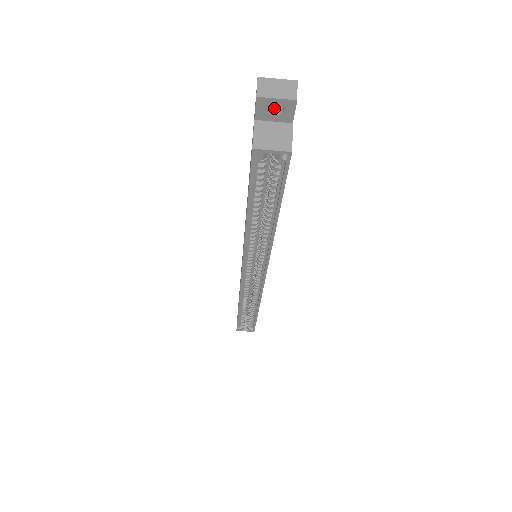
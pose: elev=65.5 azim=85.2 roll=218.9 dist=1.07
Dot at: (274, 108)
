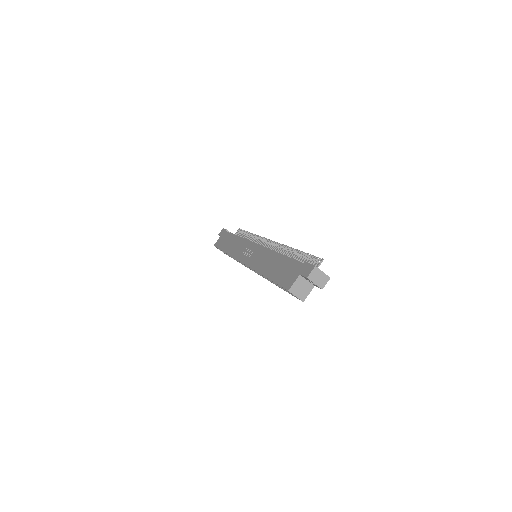
Dot at: occluded
